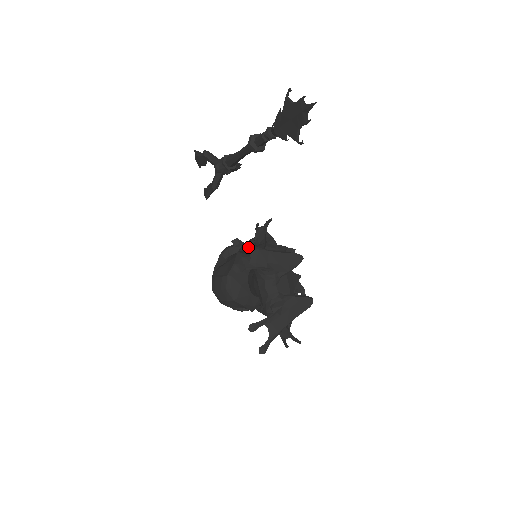
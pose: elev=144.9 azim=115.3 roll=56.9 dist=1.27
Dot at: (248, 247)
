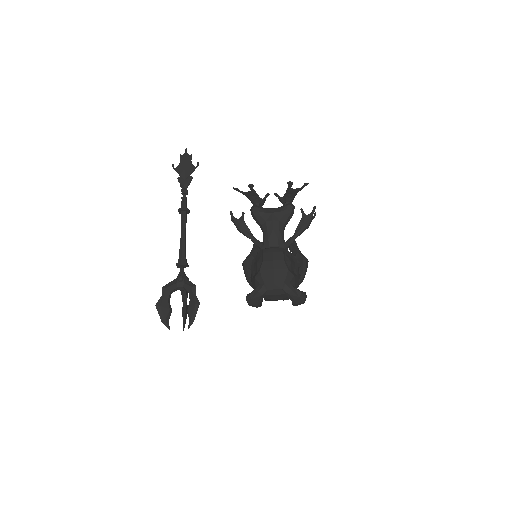
Dot at: (240, 191)
